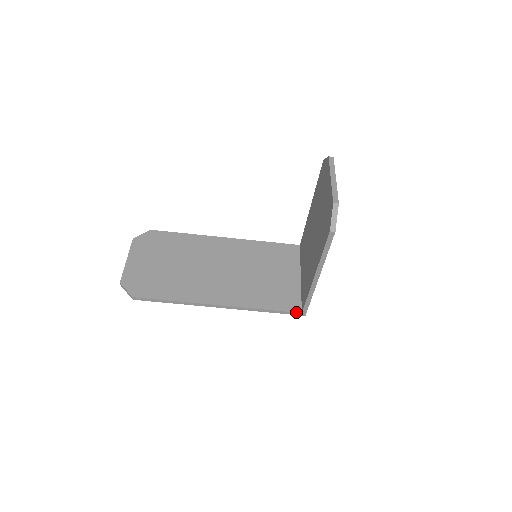
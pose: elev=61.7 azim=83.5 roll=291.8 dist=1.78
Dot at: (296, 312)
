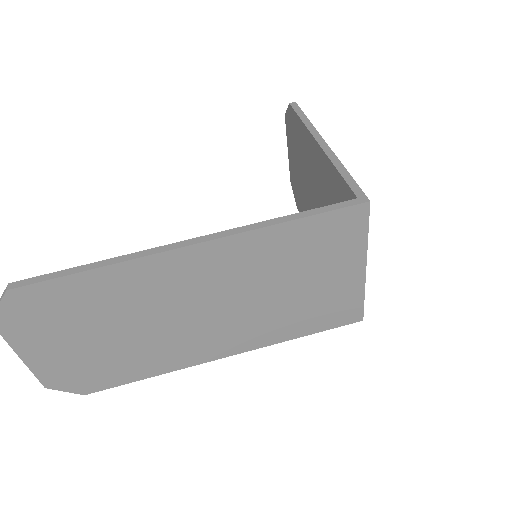
Dot at: (346, 201)
